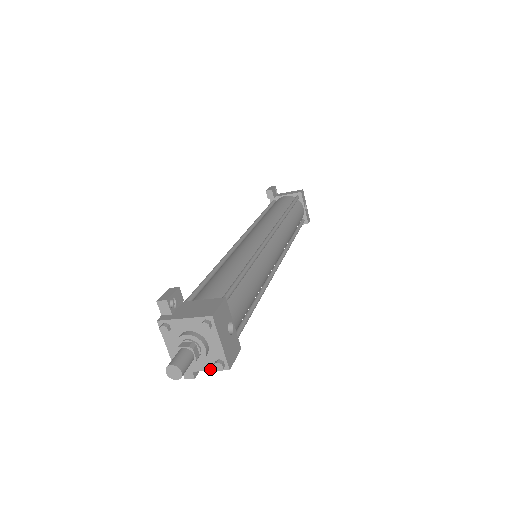
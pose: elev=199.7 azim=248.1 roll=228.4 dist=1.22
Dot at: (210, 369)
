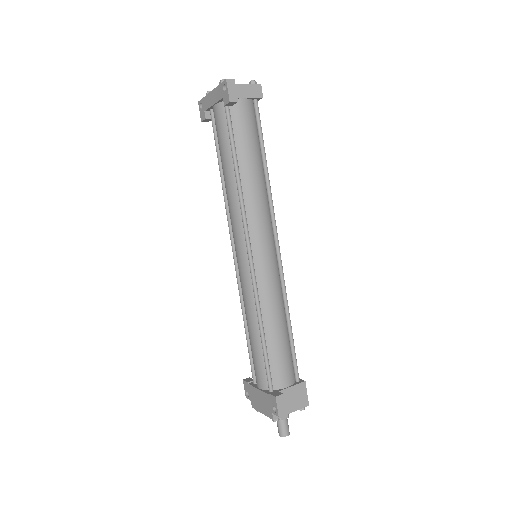
Dot at: occluded
